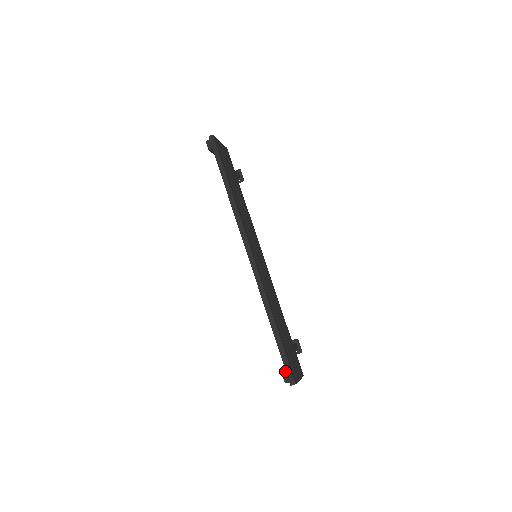
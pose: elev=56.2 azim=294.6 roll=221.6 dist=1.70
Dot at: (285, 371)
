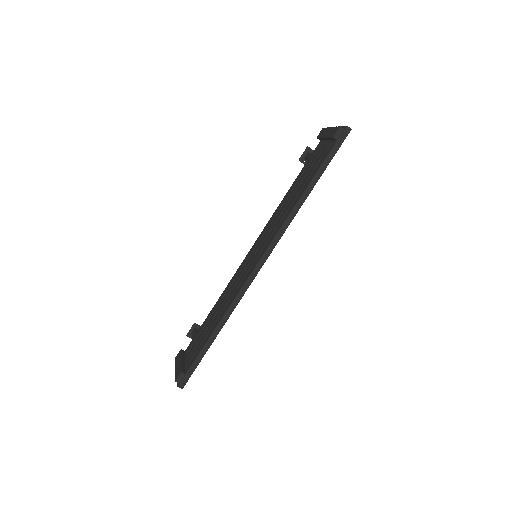
Dot at: (185, 374)
